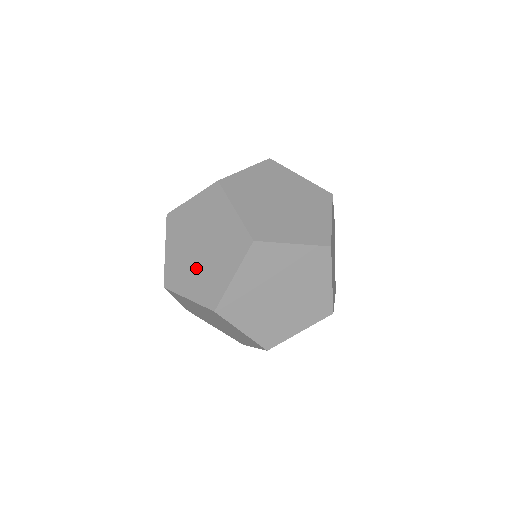
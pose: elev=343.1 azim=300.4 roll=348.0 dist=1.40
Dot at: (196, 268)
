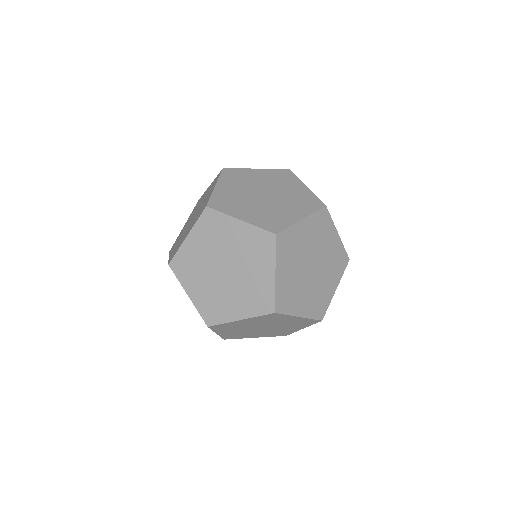
Dot at: occluded
